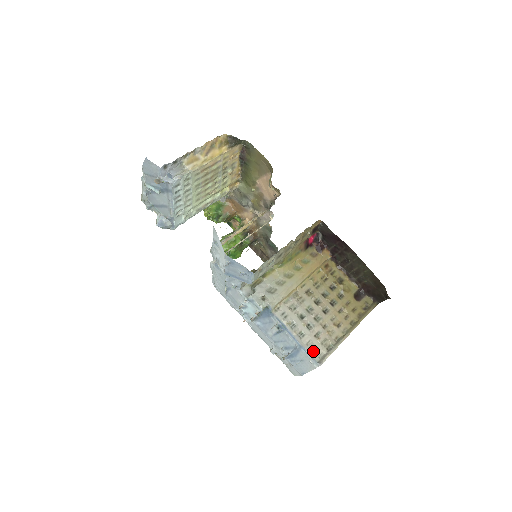
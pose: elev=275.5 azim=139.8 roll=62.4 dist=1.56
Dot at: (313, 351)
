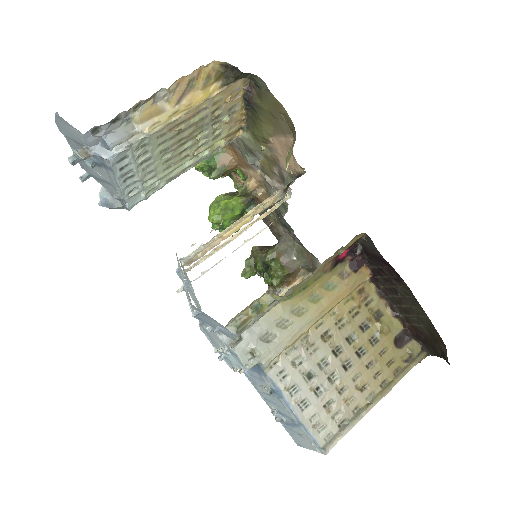
Dot at: (318, 430)
